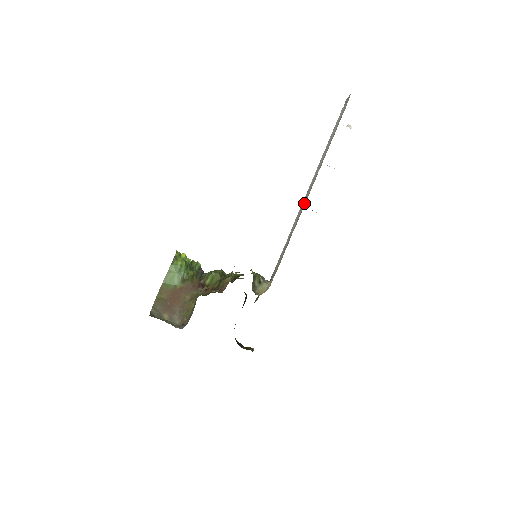
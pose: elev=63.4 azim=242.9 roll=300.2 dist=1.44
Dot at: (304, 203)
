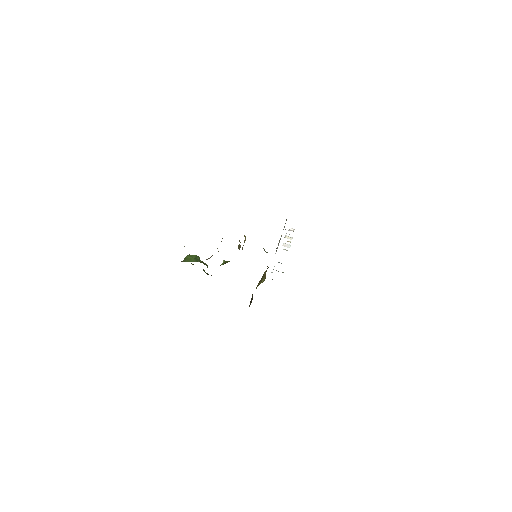
Dot at: occluded
